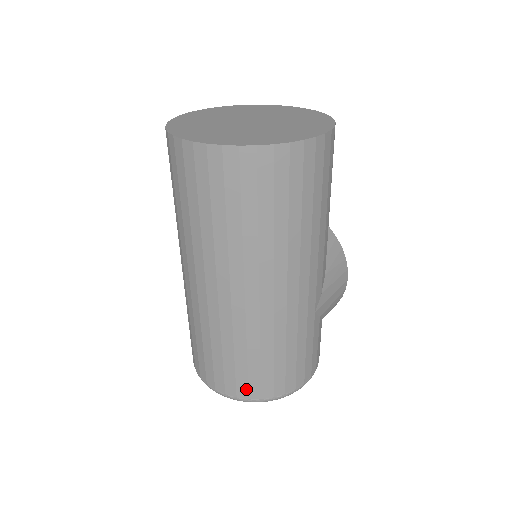
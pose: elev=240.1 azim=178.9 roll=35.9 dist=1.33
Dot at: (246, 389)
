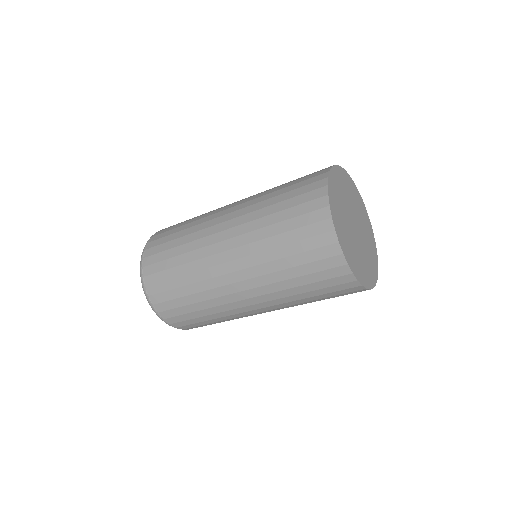
Dot at: (165, 309)
